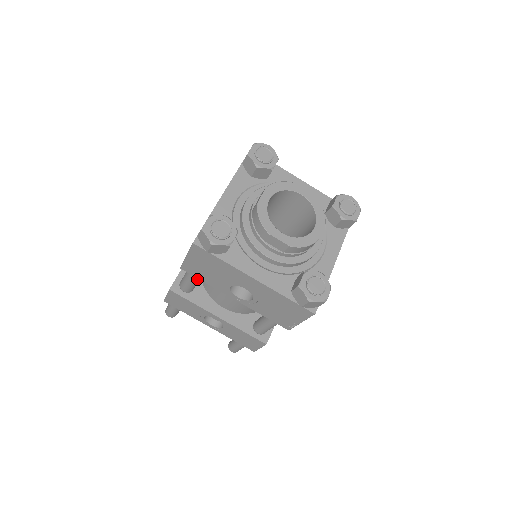
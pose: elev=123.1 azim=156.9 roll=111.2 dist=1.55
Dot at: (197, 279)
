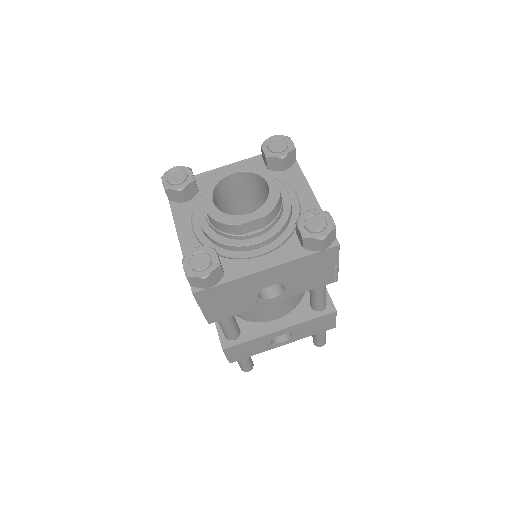
Dot at: (231, 319)
